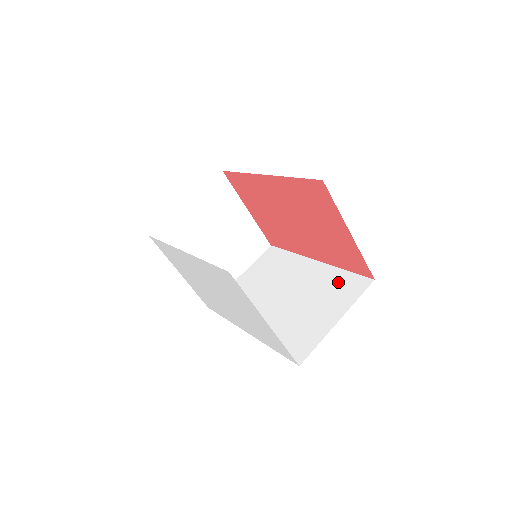
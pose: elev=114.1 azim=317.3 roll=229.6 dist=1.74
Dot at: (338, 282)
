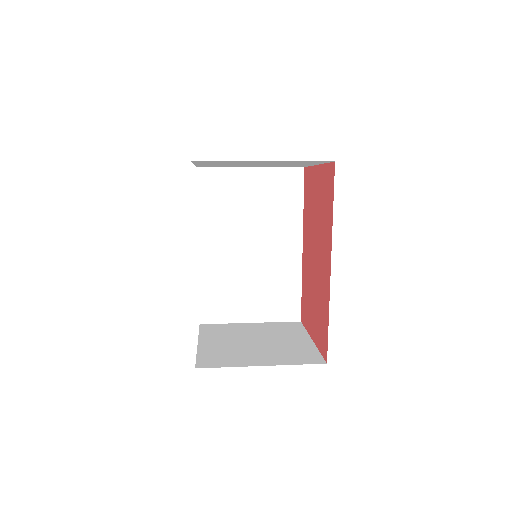
Dot at: occluded
